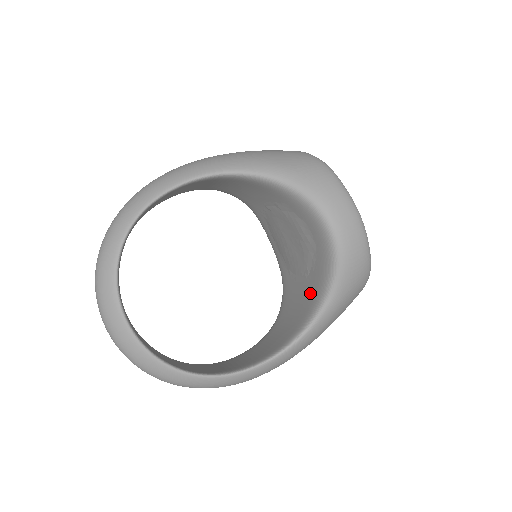
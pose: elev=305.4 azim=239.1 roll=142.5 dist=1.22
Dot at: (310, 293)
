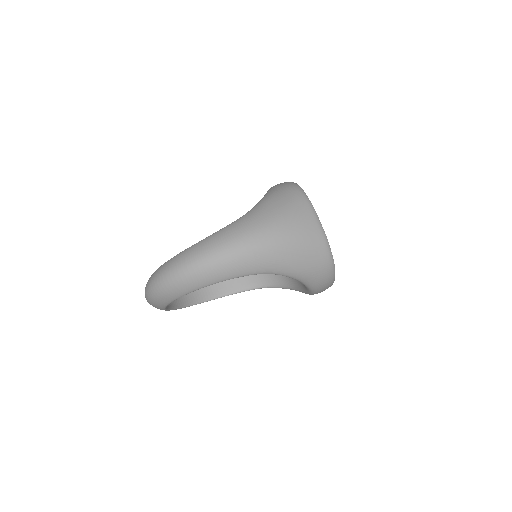
Dot at: occluded
